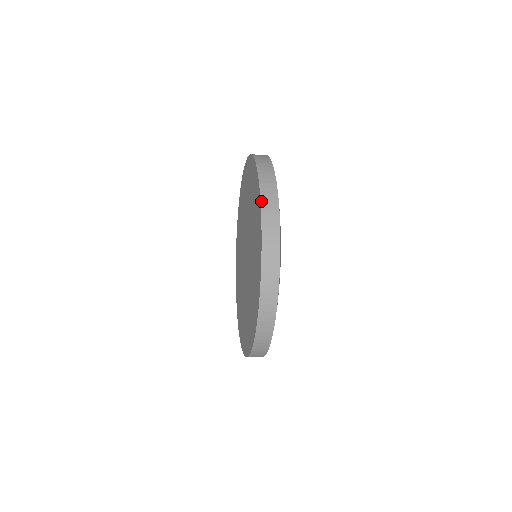
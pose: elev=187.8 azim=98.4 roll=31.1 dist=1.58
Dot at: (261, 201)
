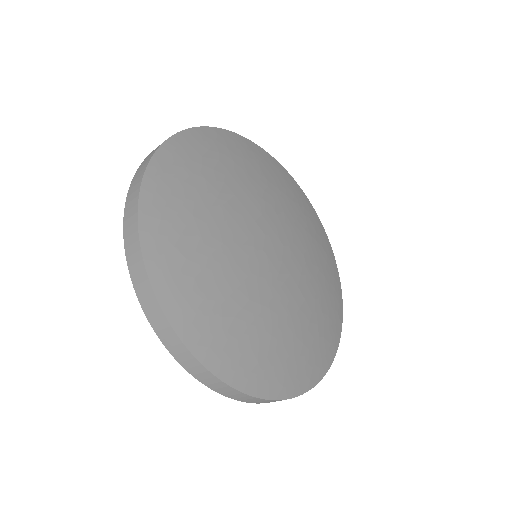
Dot at: (124, 210)
